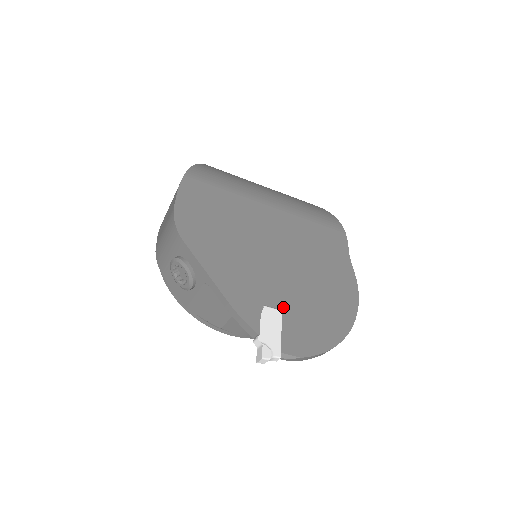
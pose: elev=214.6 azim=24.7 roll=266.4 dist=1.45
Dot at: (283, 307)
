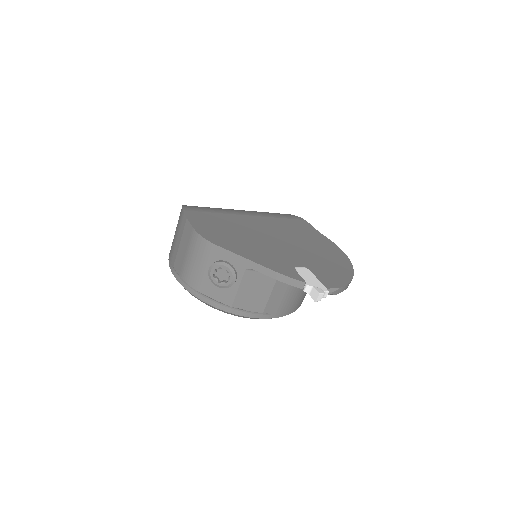
Dot at: (306, 265)
